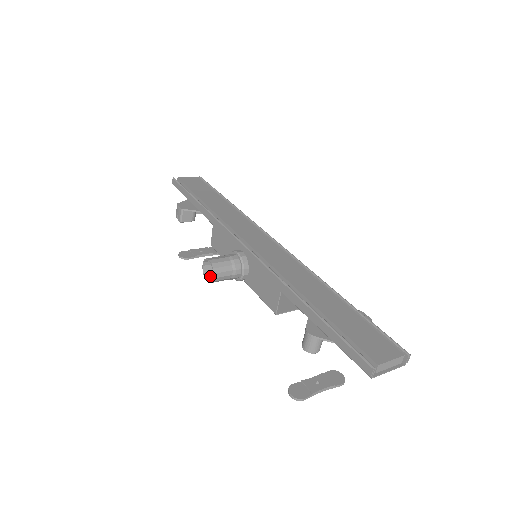
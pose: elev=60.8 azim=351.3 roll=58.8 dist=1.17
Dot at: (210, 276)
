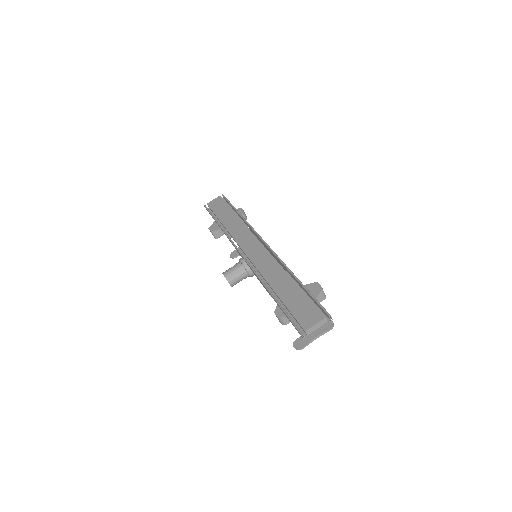
Dot at: occluded
